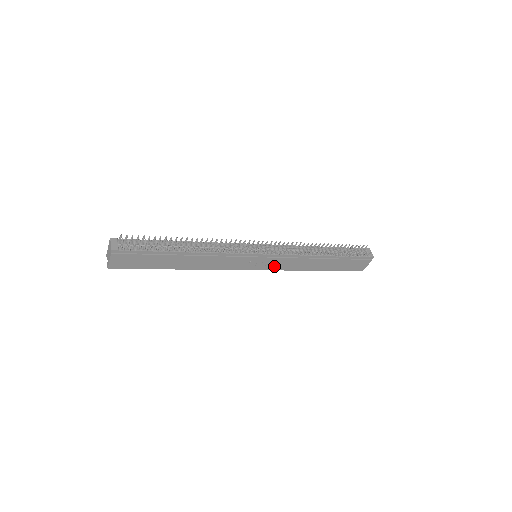
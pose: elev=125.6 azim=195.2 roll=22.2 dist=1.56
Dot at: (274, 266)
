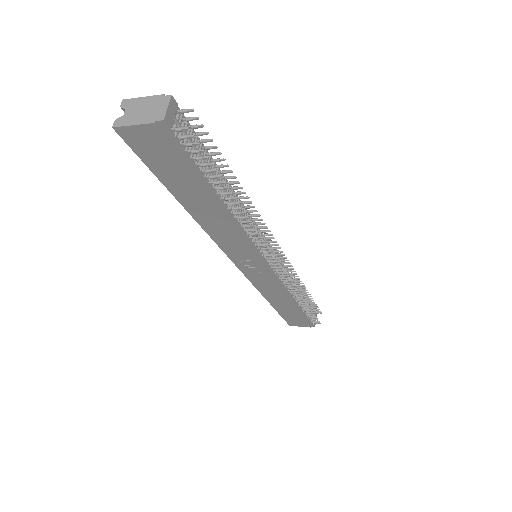
Dot at: (255, 277)
